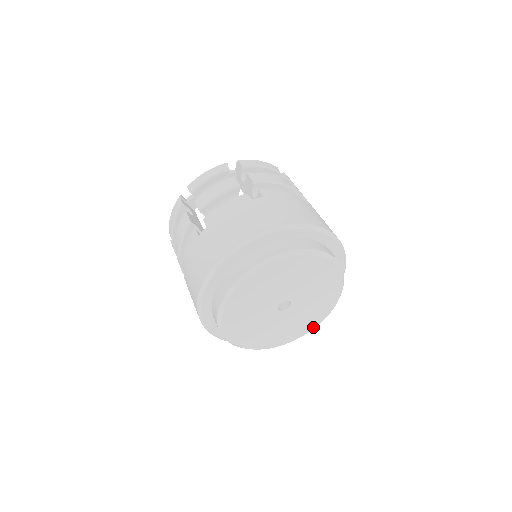
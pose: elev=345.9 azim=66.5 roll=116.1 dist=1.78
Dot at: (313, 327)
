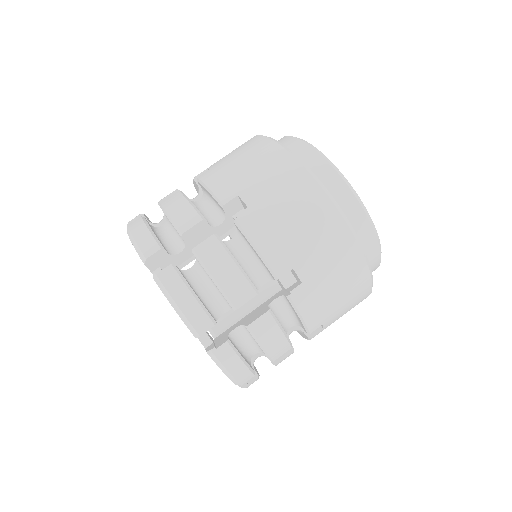
Dot at: occluded
